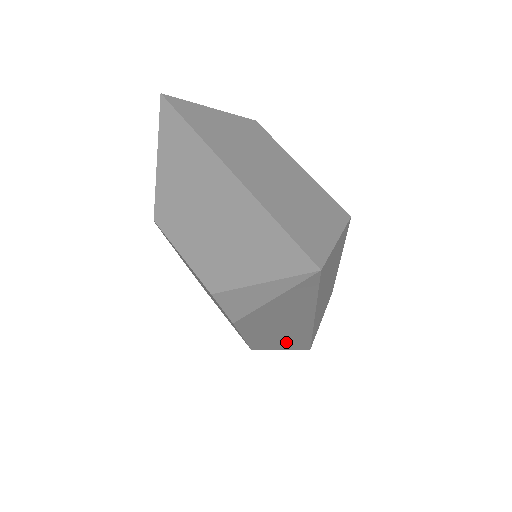
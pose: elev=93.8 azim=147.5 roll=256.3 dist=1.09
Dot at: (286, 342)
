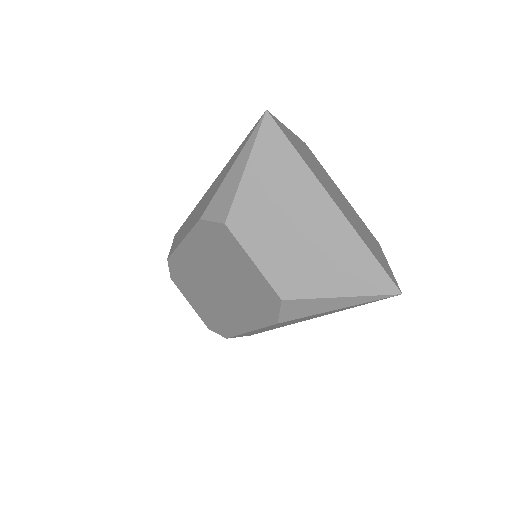
Dot at: (256, 332)
